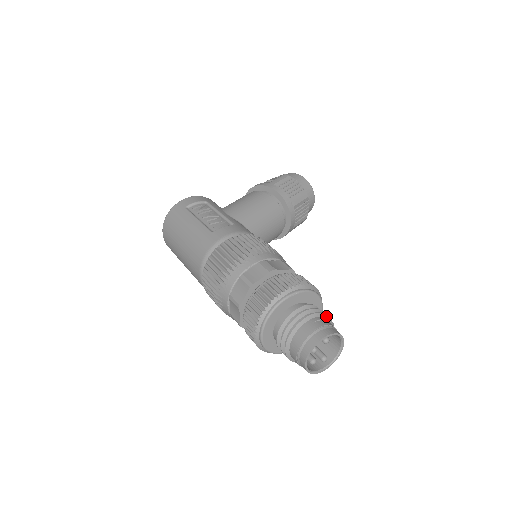
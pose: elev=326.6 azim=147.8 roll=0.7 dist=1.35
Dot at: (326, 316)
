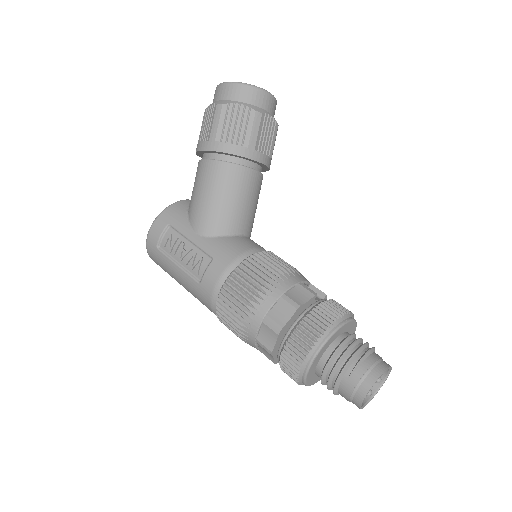
Dot at: (358, 351)
